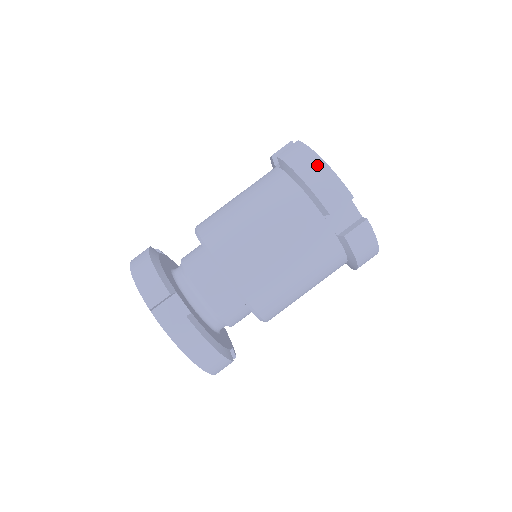
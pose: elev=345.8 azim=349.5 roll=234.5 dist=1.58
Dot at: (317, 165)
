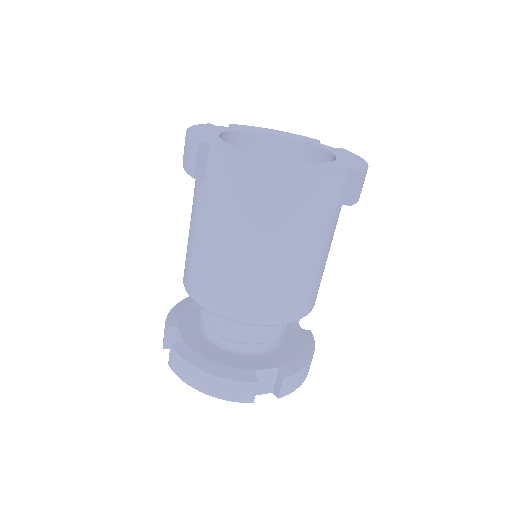
Dot at: occluded
